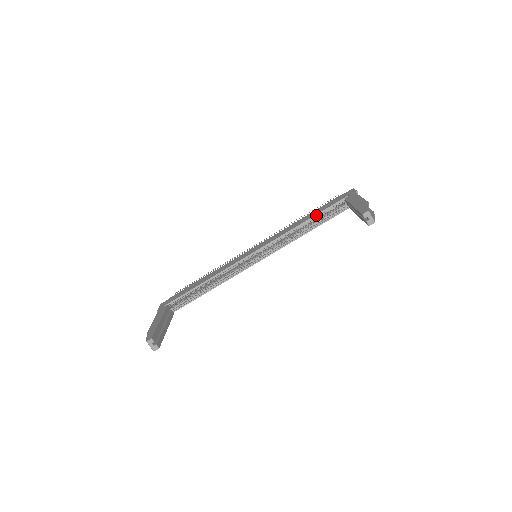
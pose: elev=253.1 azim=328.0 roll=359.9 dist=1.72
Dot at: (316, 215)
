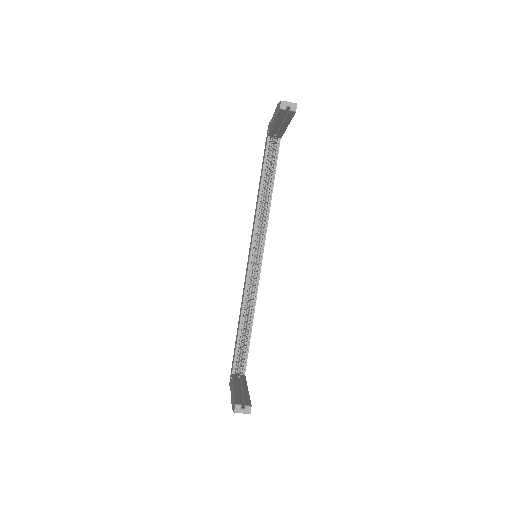
Dot at: (263, 172)
